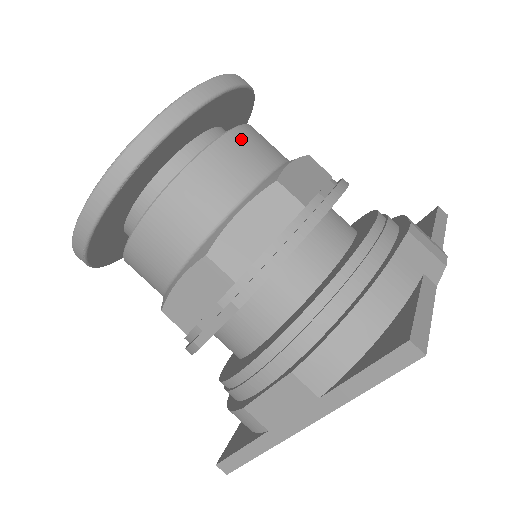
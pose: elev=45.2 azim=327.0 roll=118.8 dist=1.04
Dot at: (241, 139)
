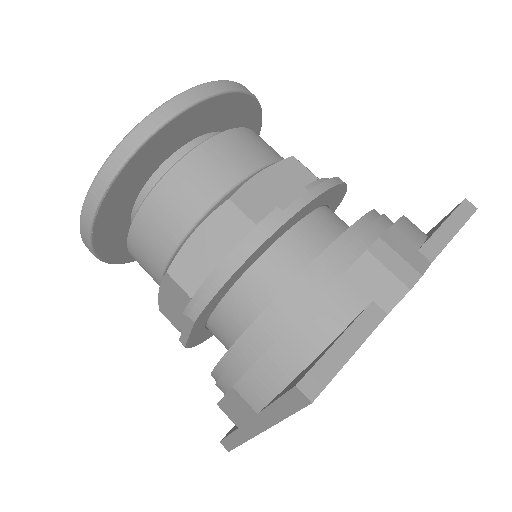
Dot at: (211, 152)
